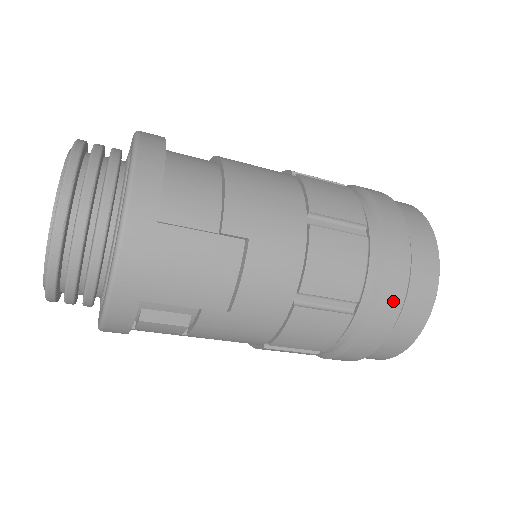
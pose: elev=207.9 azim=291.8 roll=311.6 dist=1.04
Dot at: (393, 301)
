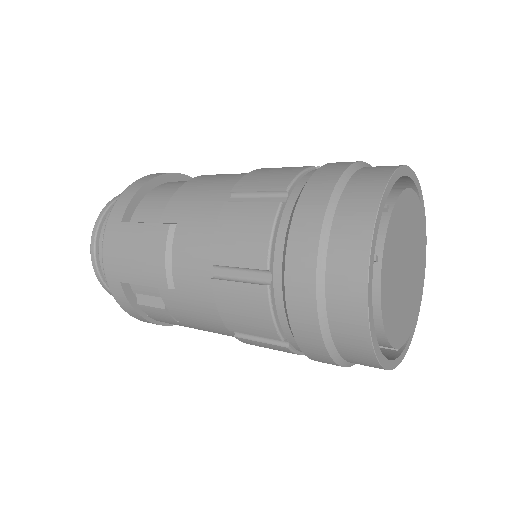
Dot at: (303, 265)
